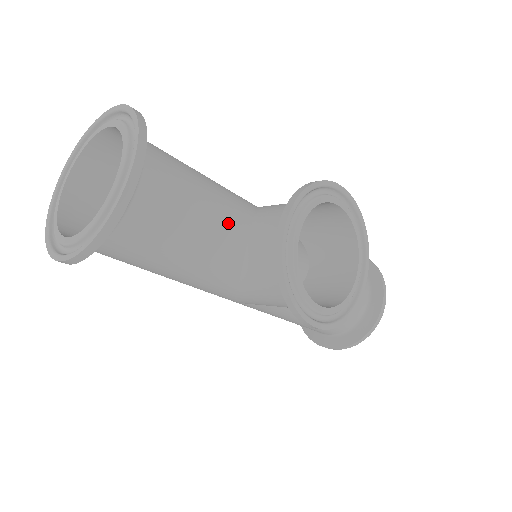
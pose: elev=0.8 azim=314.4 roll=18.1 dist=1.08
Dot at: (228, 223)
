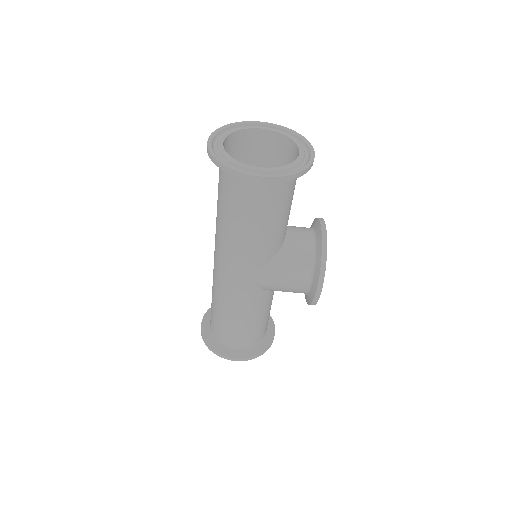
Dot at: occluded
